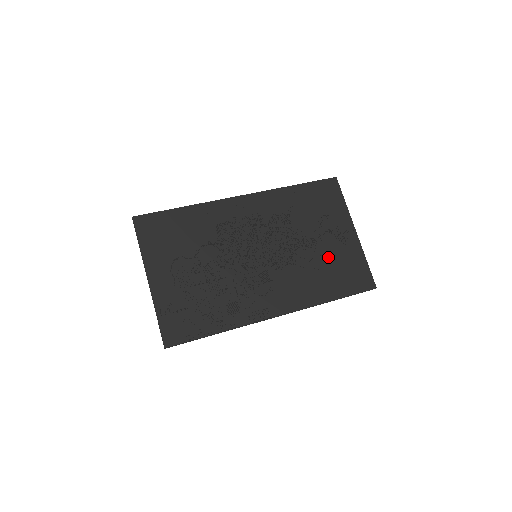
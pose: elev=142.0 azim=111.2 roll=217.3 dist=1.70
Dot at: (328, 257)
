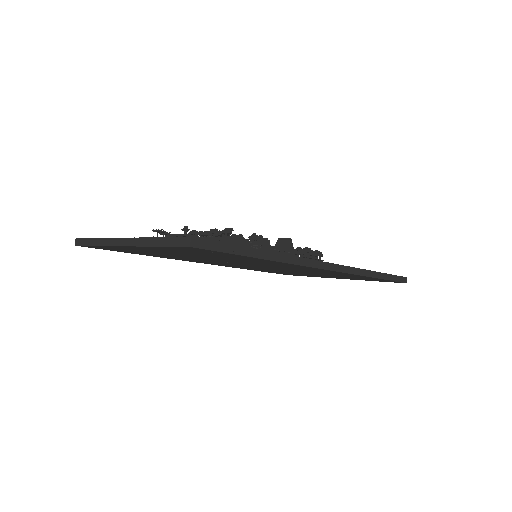
Dot at: occluded
